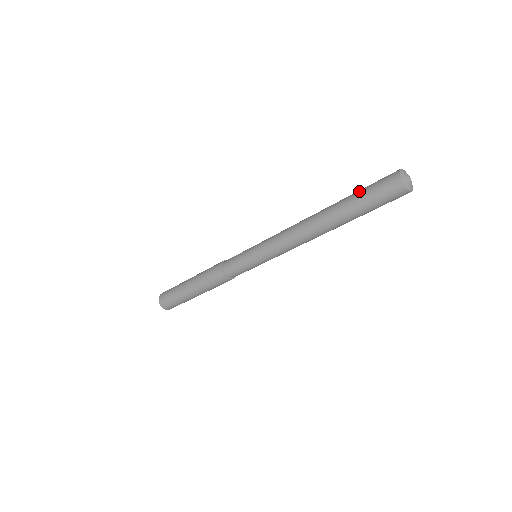
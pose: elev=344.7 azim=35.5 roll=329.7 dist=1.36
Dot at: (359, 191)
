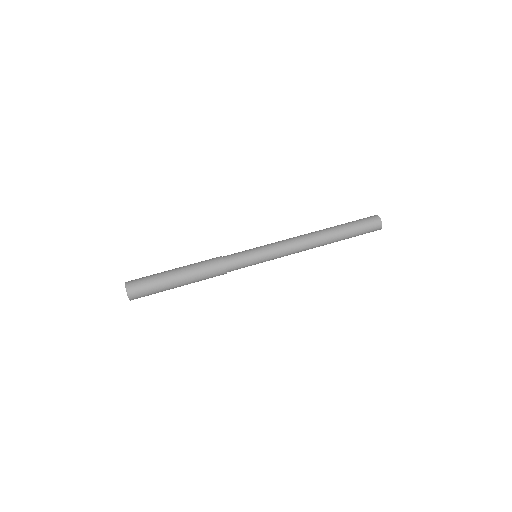
Dot at: (353, 223)
